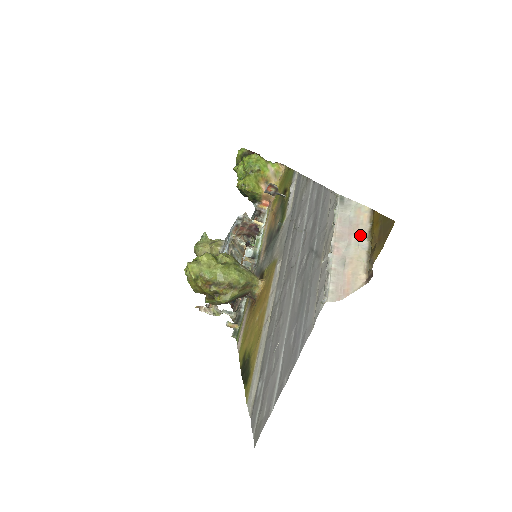
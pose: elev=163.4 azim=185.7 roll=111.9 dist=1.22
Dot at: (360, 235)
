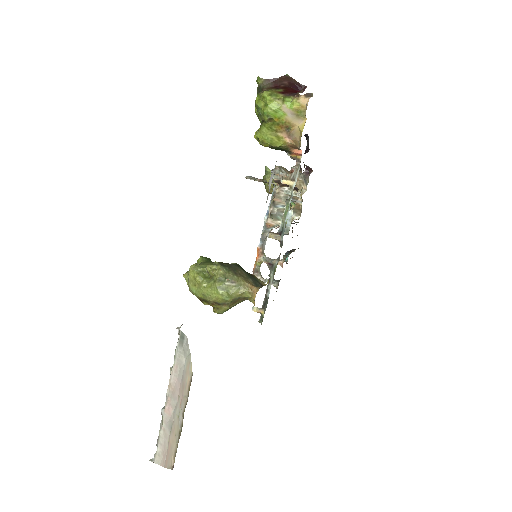
Dot at: (181, 403)
